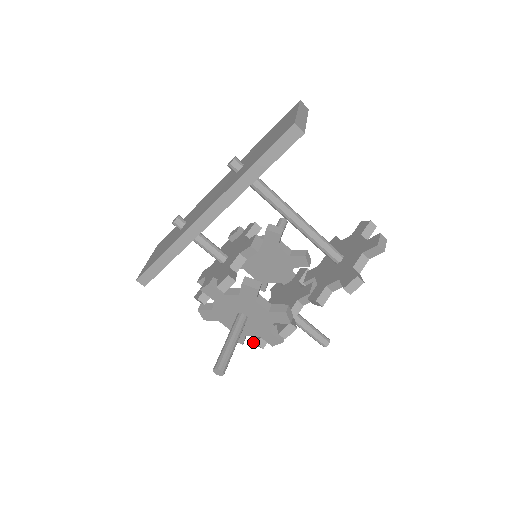
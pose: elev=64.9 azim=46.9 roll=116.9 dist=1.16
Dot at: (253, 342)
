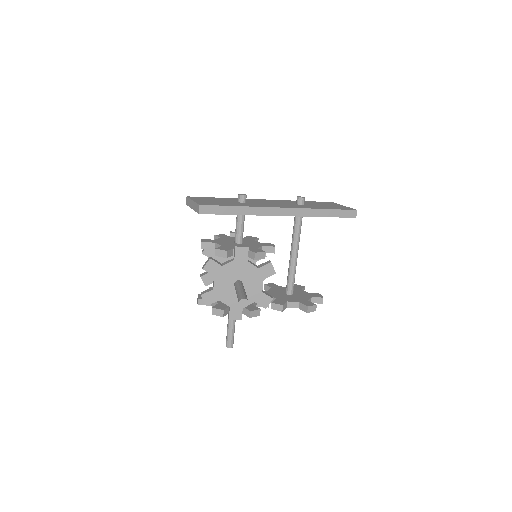
Dot at: (218, 308)
